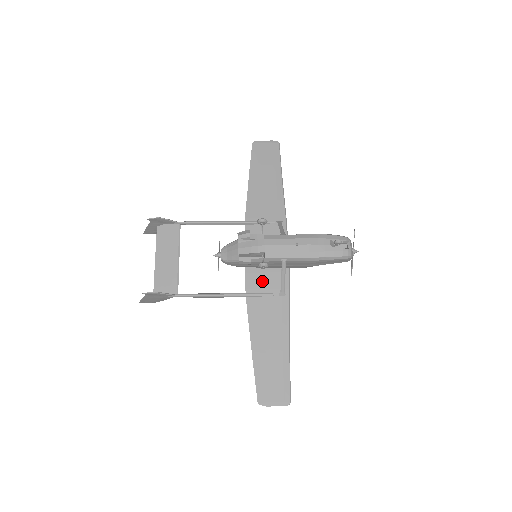
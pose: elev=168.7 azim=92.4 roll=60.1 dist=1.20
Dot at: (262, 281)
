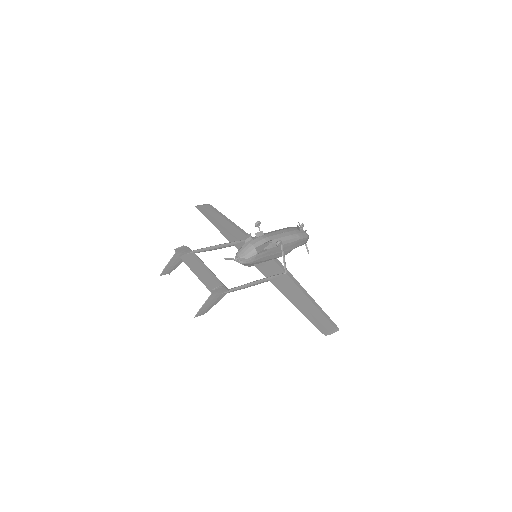
Dot at: (269, 269)
